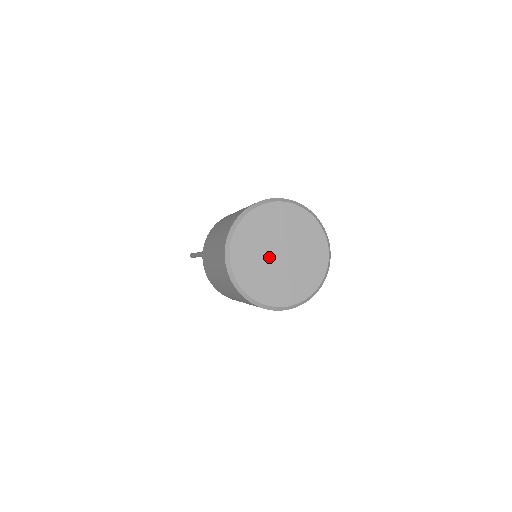
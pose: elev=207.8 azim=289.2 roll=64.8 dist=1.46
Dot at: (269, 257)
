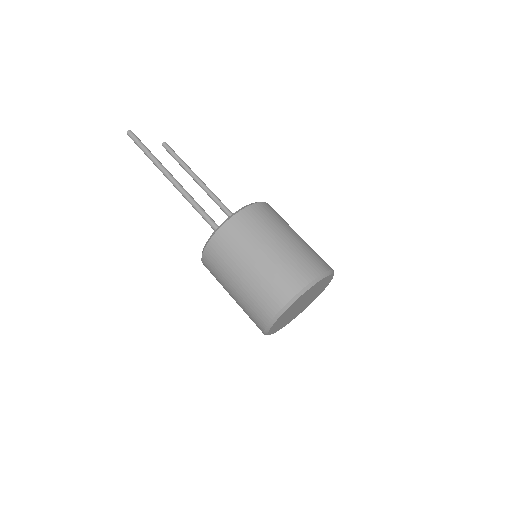
Dot at: (295, 309)
